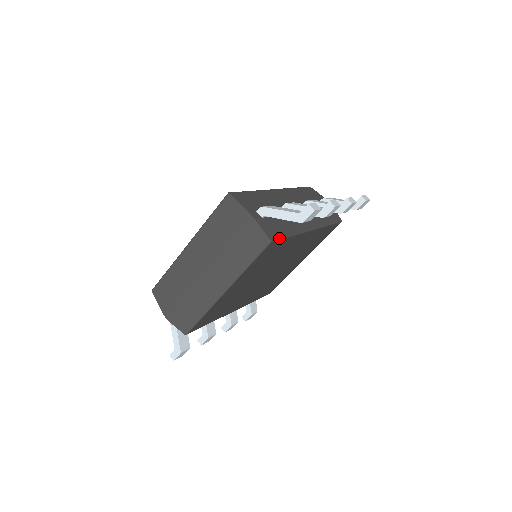
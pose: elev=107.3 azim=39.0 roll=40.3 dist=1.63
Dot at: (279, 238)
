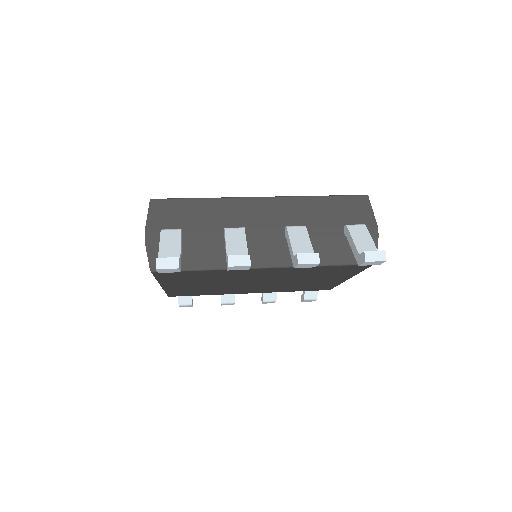
Dot at: occluded
